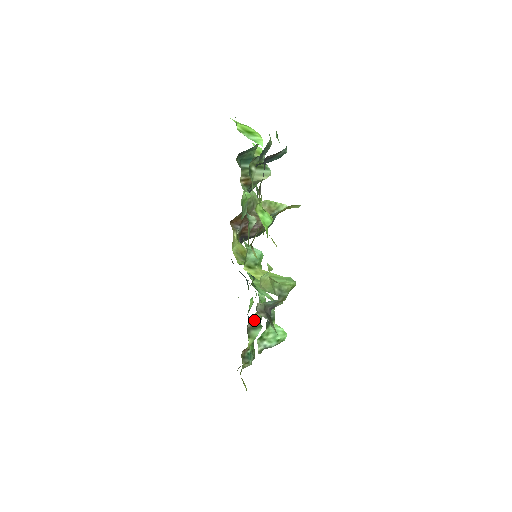
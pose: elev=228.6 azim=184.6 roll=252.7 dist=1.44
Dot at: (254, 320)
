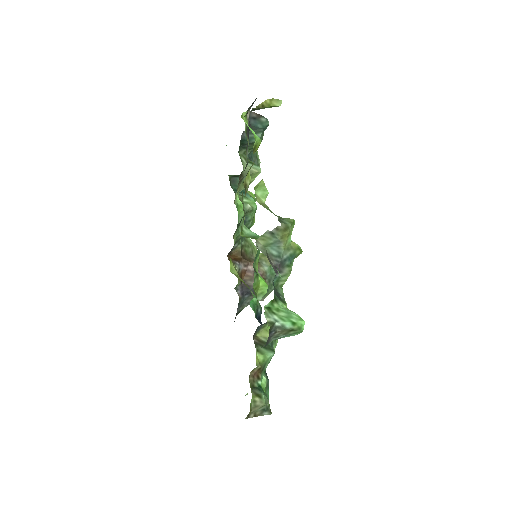
Dot at: (263, 340)
